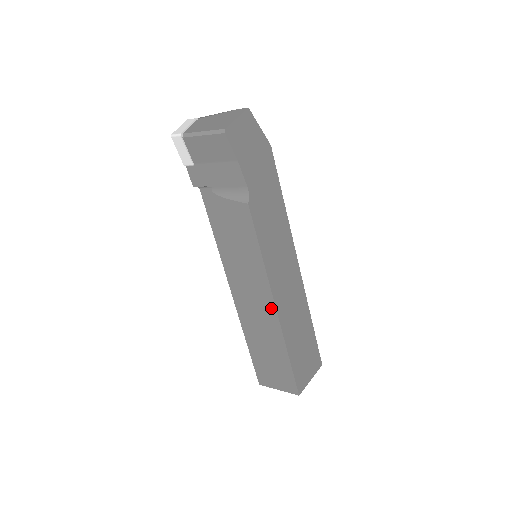
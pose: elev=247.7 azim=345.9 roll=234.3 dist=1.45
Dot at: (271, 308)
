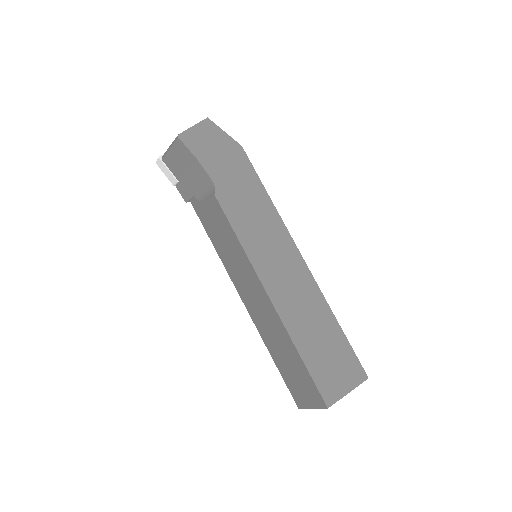
Dot at: (267, 300)
